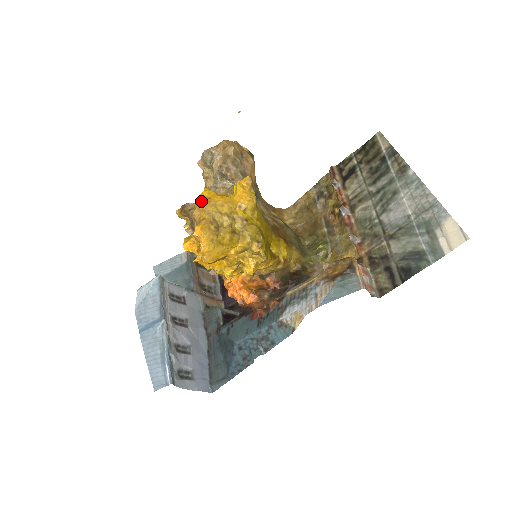
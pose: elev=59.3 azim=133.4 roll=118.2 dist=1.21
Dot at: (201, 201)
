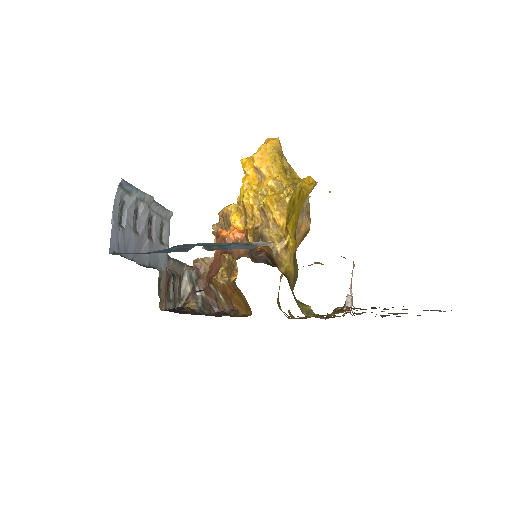
Dot at: occluded
